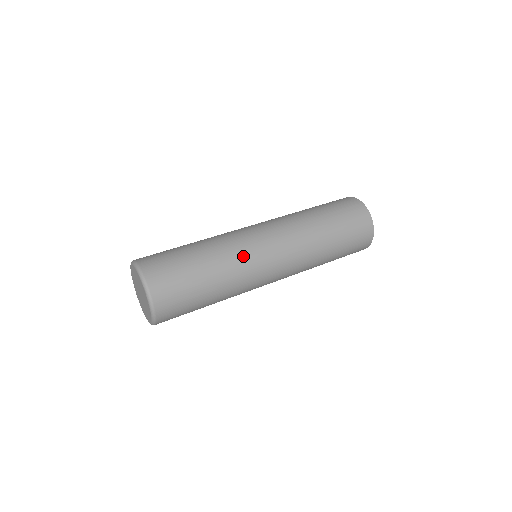
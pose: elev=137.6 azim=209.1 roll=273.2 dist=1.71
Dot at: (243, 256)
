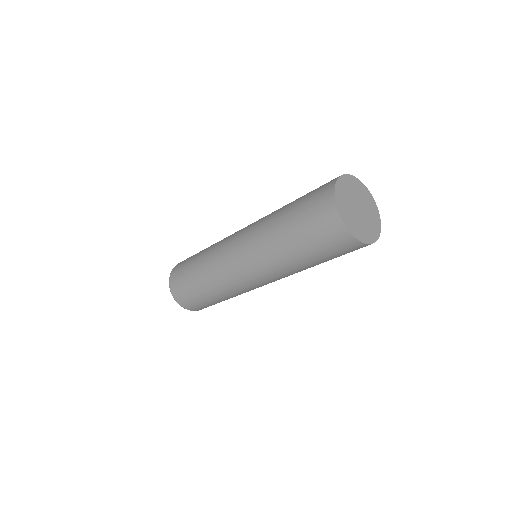
Dot at: (217, 263)
